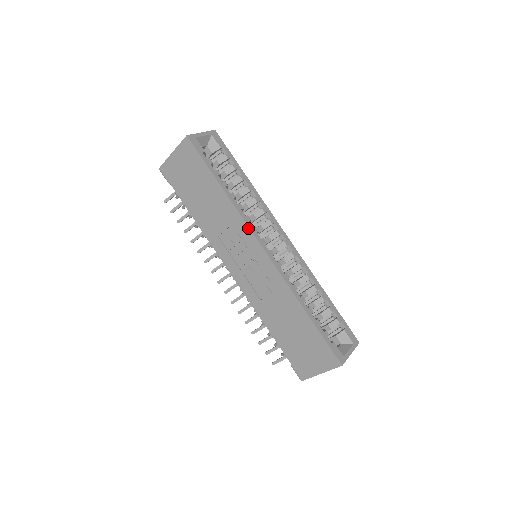
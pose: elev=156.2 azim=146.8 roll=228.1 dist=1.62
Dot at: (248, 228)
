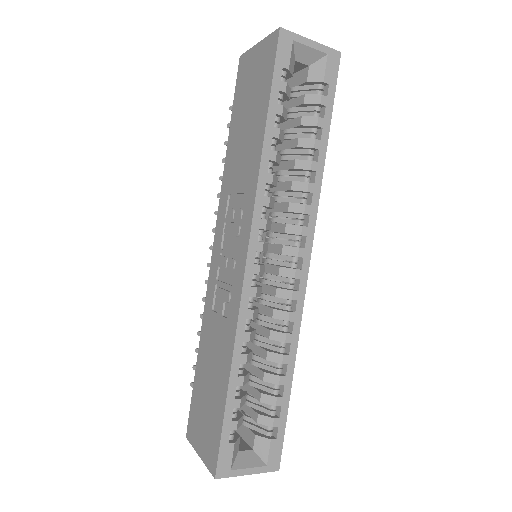
Dot at: (252, 213)
